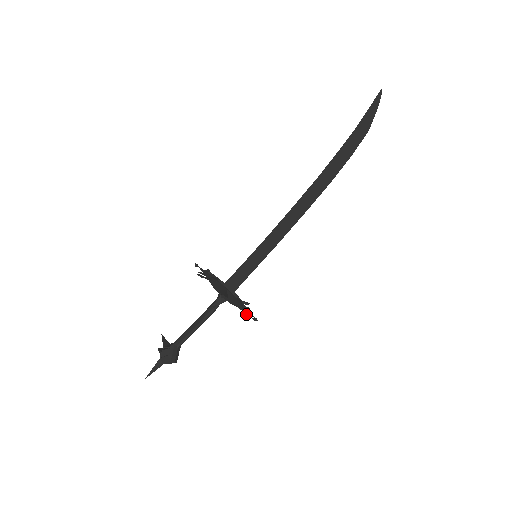
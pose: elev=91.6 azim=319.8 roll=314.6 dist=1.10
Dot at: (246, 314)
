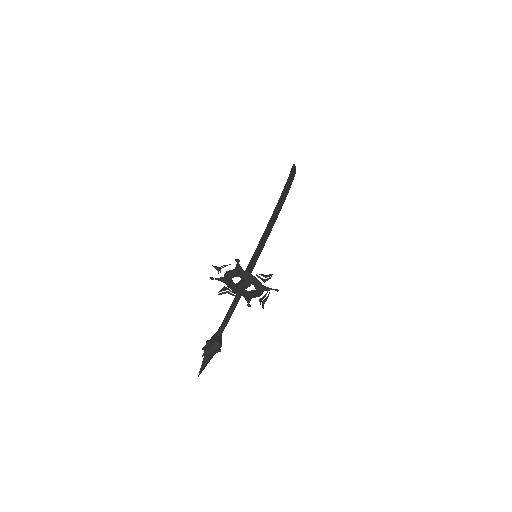
Dot at: (263, 275)
